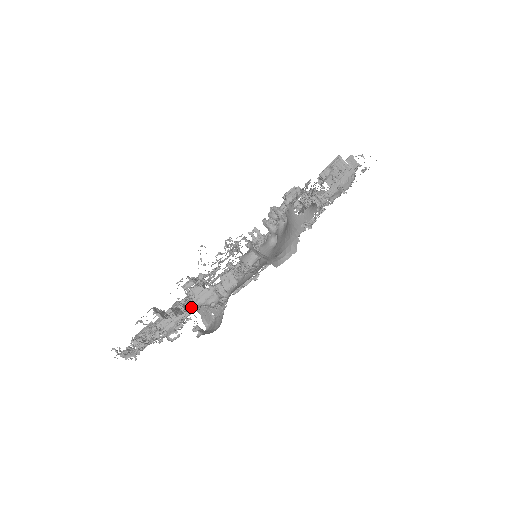
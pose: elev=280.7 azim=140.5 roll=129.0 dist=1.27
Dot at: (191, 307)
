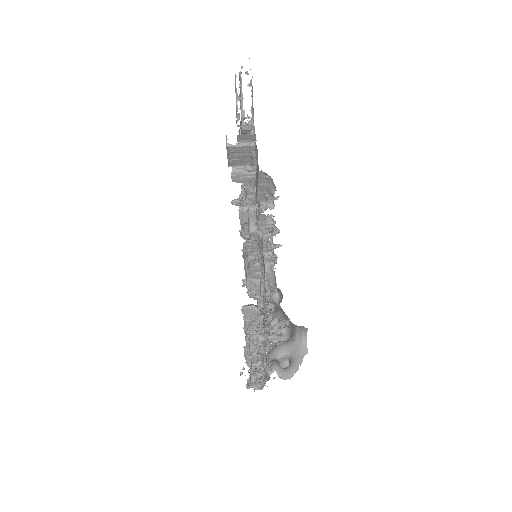
Dot at: occluded
